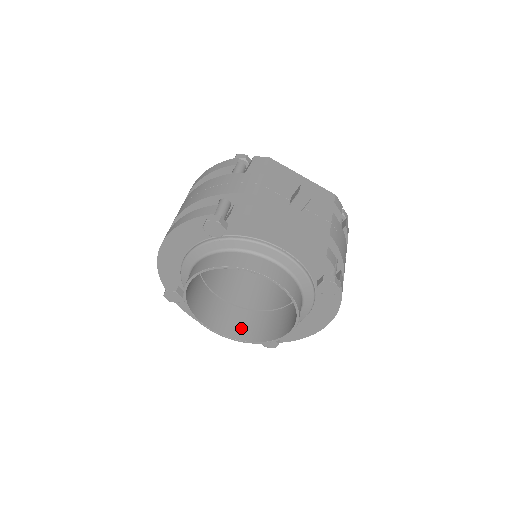
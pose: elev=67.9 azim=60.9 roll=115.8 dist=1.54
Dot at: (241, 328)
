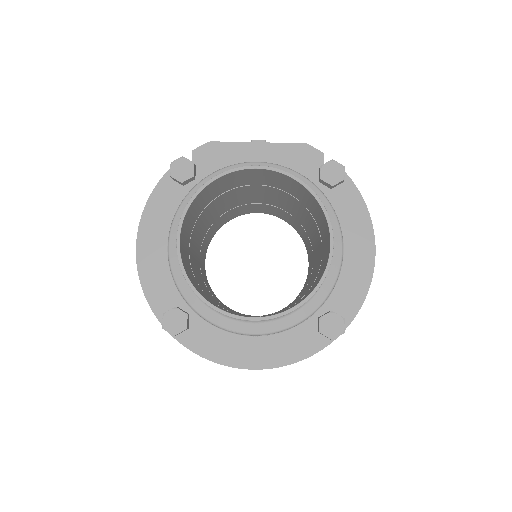
Dot at: occluded
